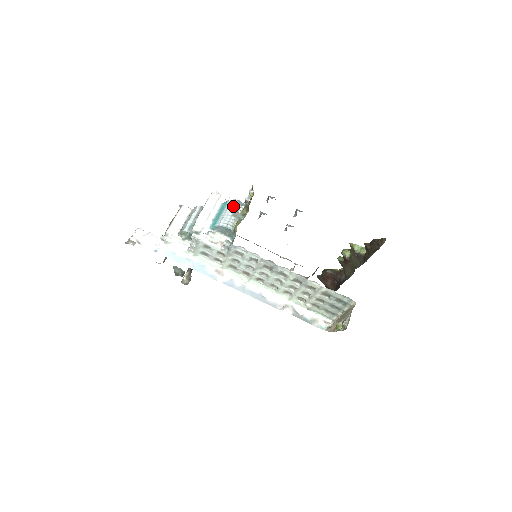
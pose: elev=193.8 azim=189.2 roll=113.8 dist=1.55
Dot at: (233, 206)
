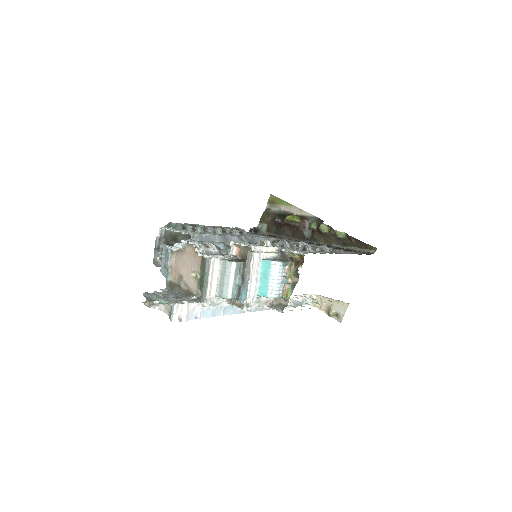
Dot at: (280, 271)
